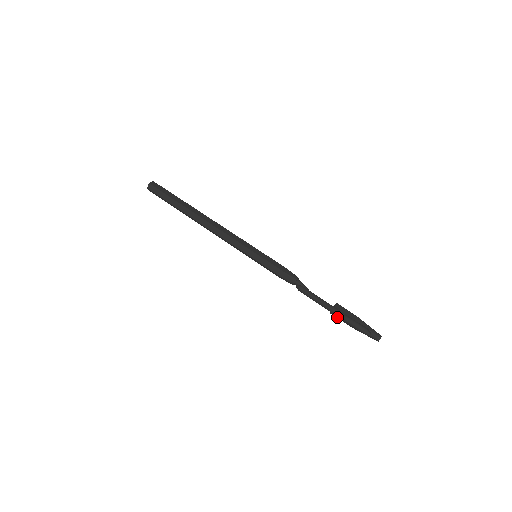
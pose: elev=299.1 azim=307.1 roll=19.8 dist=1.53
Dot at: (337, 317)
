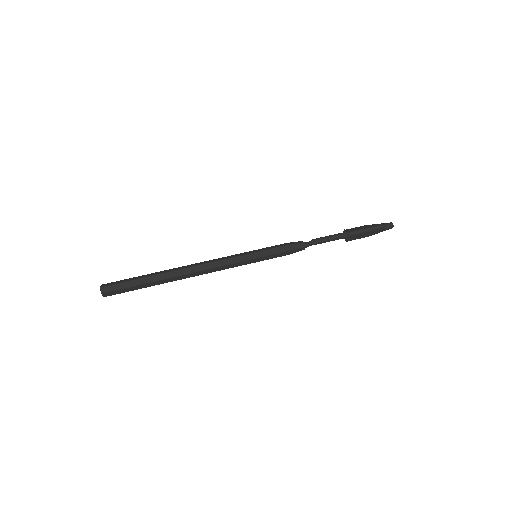
Dot at: (355, 238)
